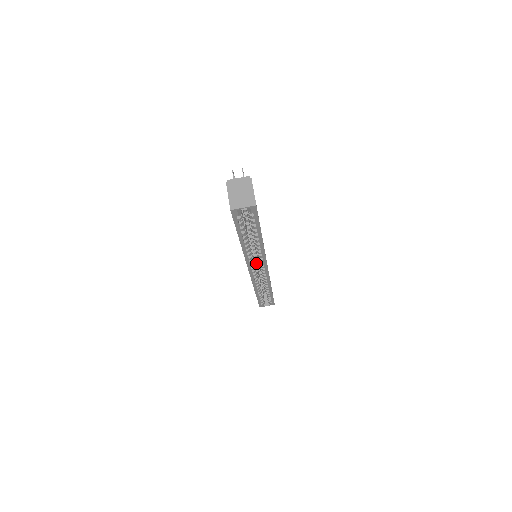
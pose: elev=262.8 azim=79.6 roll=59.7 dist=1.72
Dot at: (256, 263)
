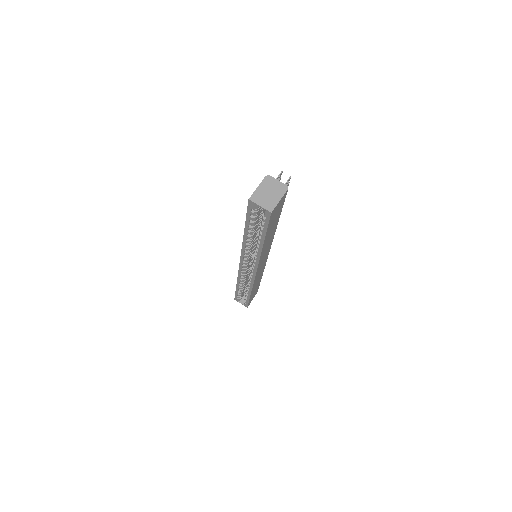
Dot at: occluded
